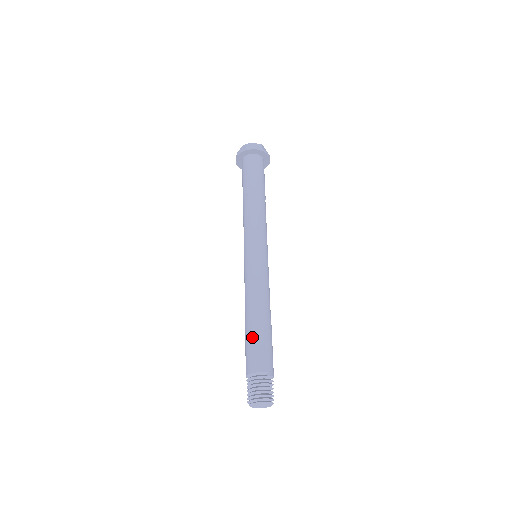
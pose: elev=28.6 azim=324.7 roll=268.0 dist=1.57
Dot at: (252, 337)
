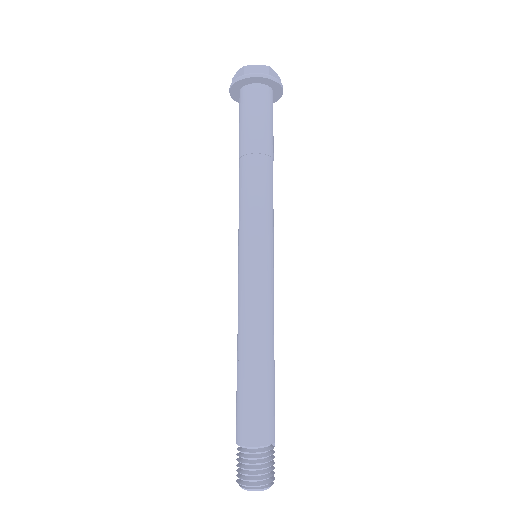
Dot at: (265, 391)
